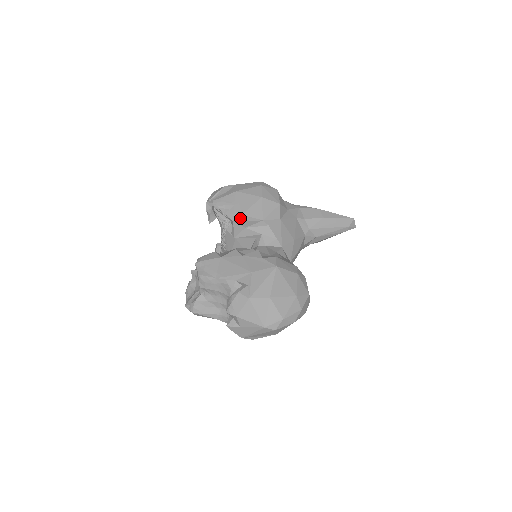
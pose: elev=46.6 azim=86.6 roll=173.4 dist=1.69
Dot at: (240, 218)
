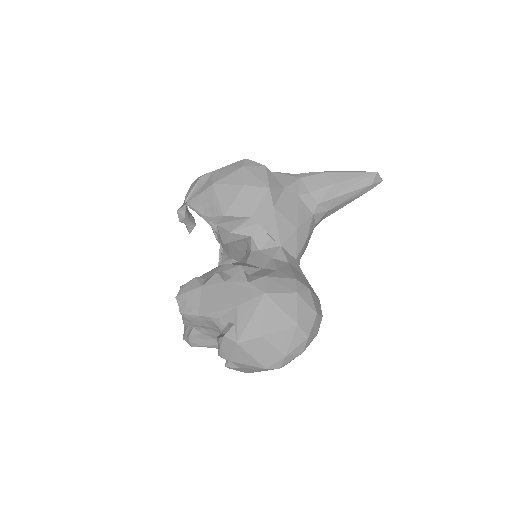
Dot at: (223, 219)
